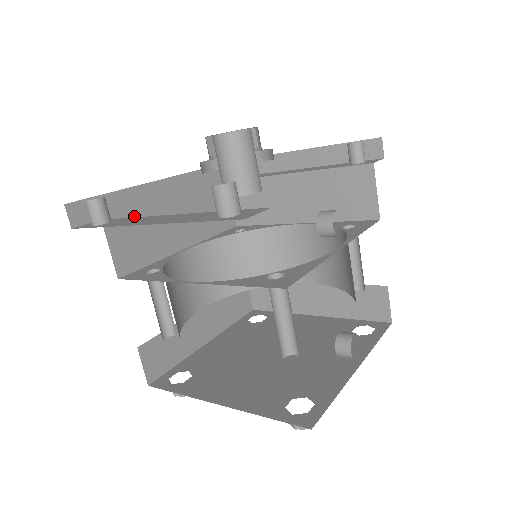
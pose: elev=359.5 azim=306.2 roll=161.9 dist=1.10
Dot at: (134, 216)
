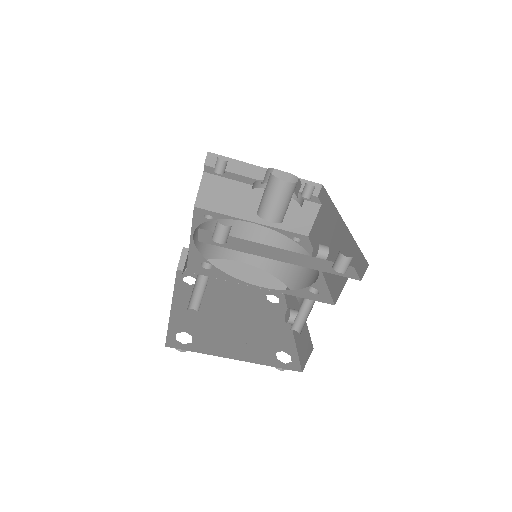
Dot at: occluded
